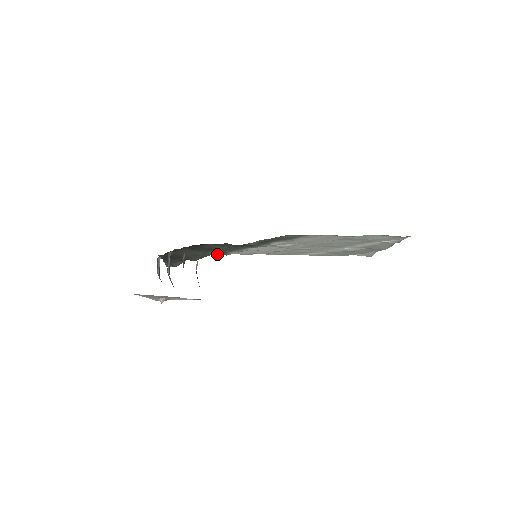
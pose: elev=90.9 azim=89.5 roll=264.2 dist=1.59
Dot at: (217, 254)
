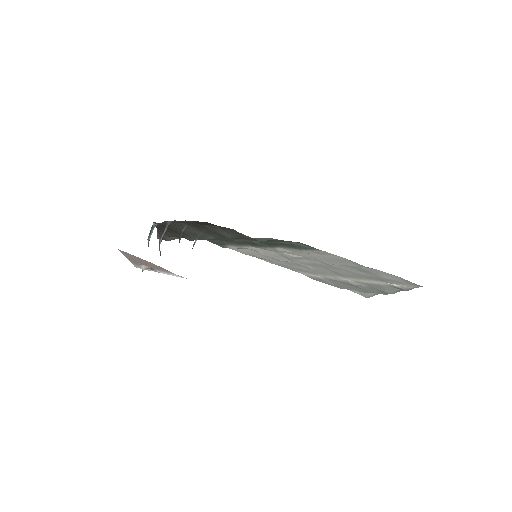
Dot at: (214, 243)
